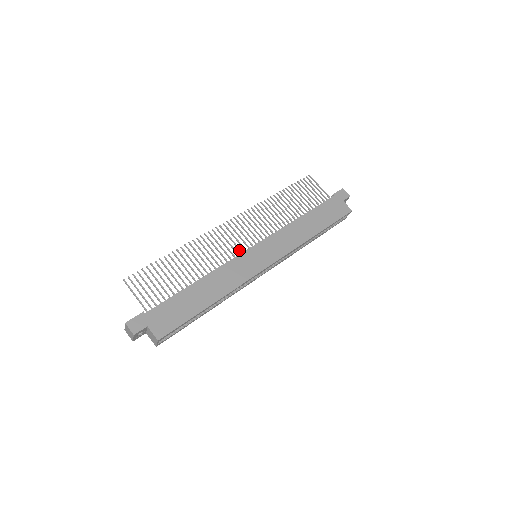
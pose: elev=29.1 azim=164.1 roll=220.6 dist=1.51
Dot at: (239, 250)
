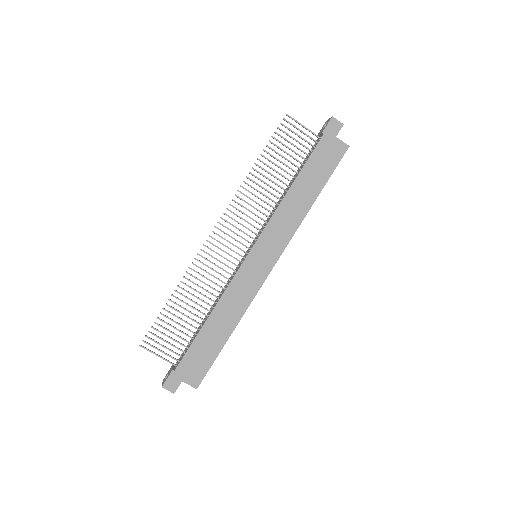
Dot at: (237, 260)
